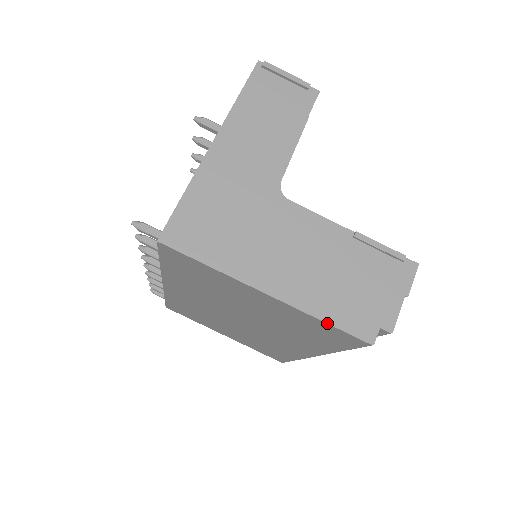
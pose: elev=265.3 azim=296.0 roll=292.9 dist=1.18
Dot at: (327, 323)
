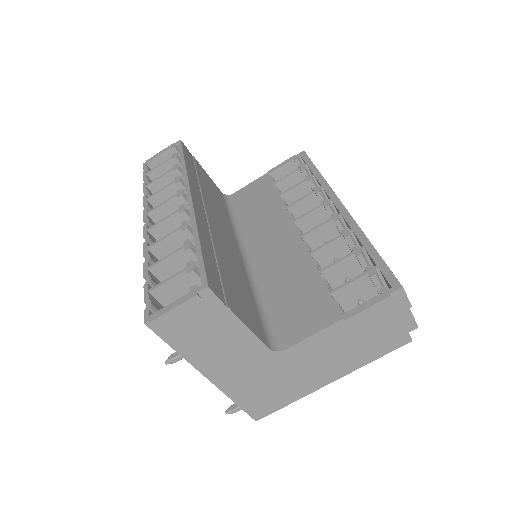
Dot at: occluded
